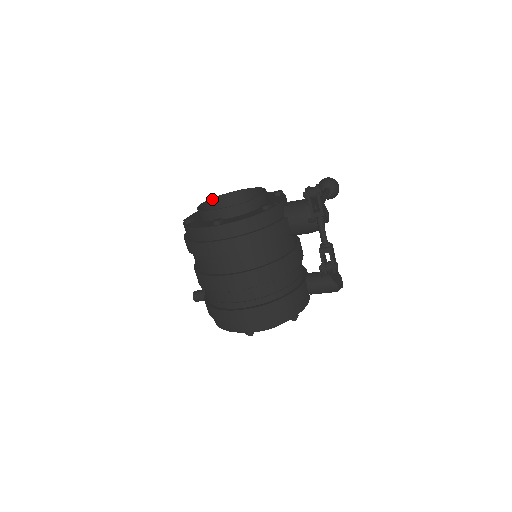
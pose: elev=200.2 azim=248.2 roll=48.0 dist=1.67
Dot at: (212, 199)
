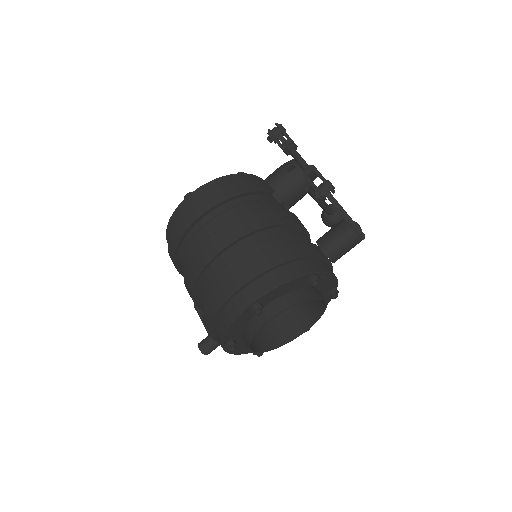
Dot at: occluded
